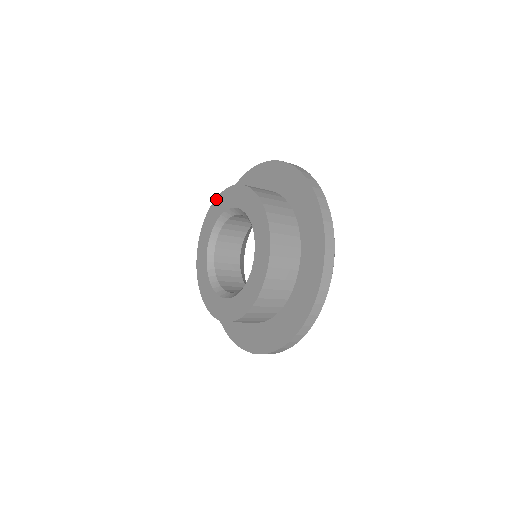
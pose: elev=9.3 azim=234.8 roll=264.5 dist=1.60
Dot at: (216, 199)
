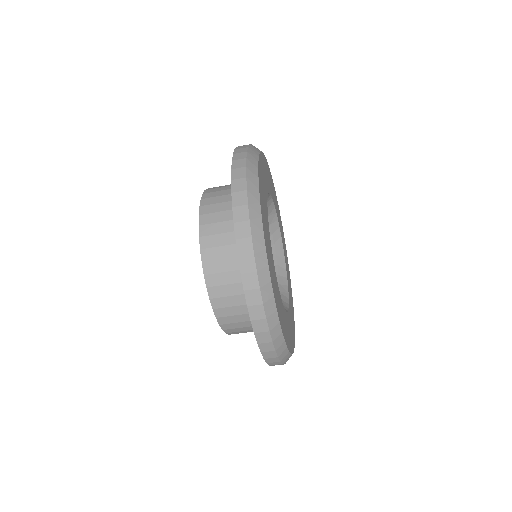
Dot at: occluded
